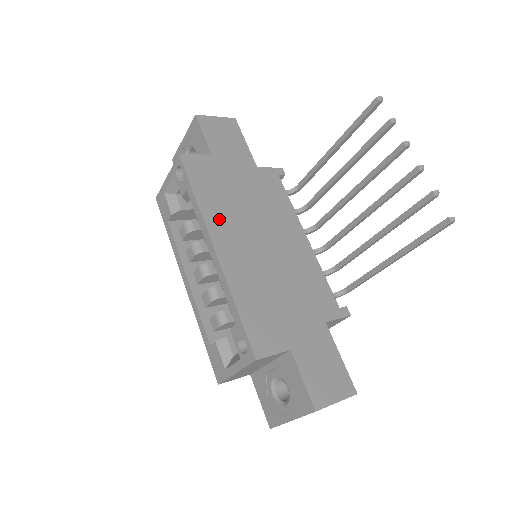
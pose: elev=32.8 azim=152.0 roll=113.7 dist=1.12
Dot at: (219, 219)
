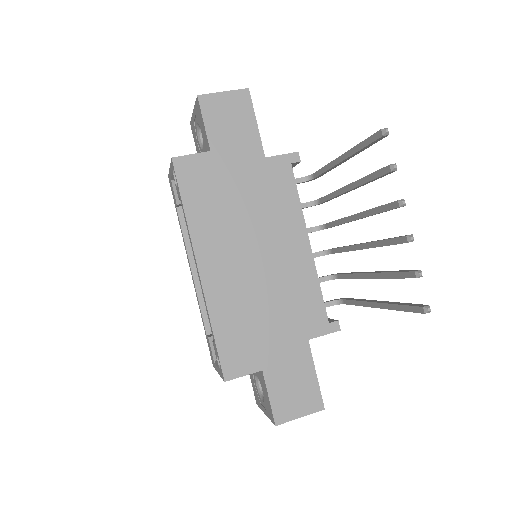
Dot at: (208, 235)
